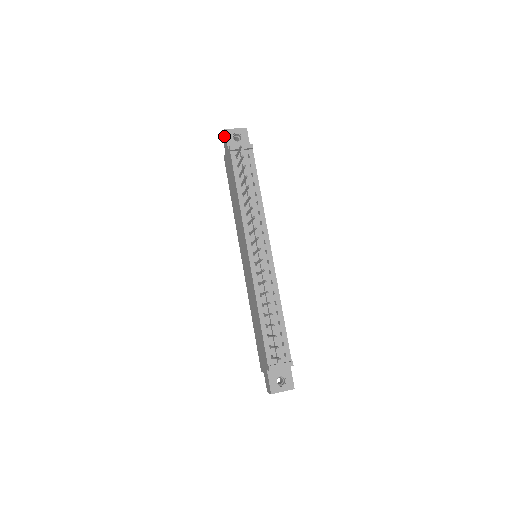
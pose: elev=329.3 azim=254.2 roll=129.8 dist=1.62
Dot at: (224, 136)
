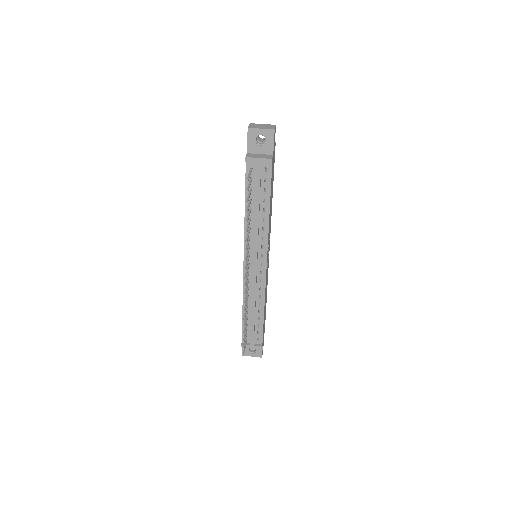
Dot at: occluded
